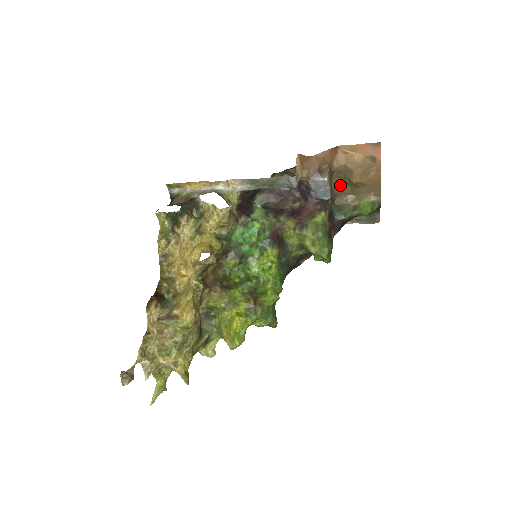
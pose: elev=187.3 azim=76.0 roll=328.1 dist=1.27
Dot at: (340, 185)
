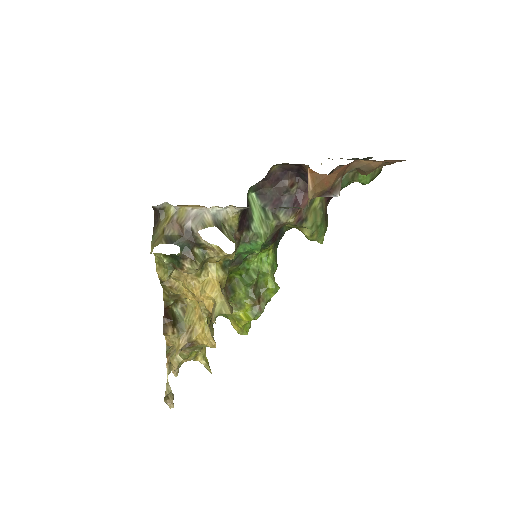
Dot at: occluded
